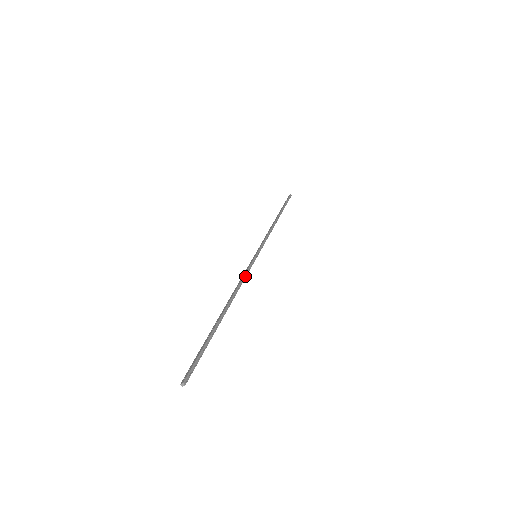
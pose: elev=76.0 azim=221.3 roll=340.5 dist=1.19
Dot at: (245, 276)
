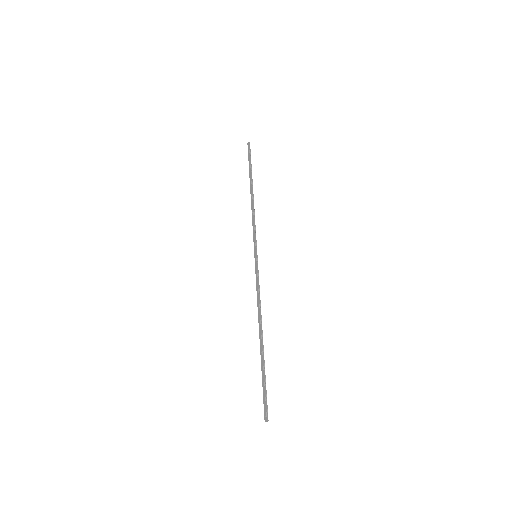
Dot at: (259, 288)
